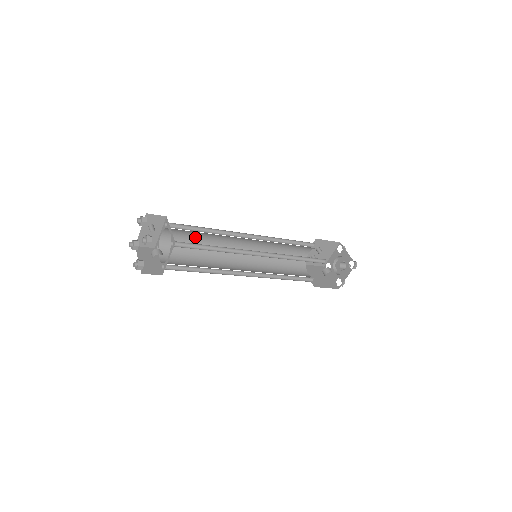
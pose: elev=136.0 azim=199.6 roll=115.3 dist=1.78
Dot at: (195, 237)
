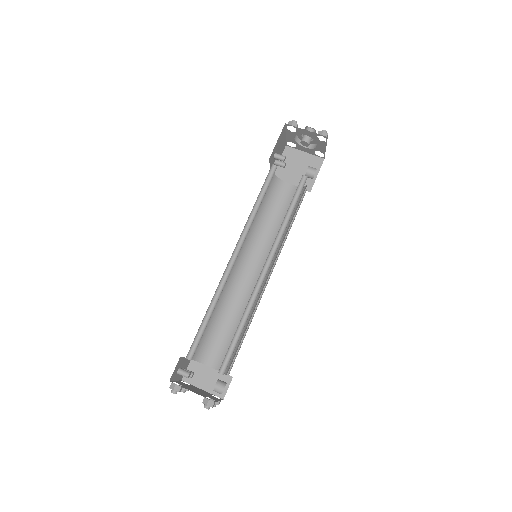
Dot at: occluded
